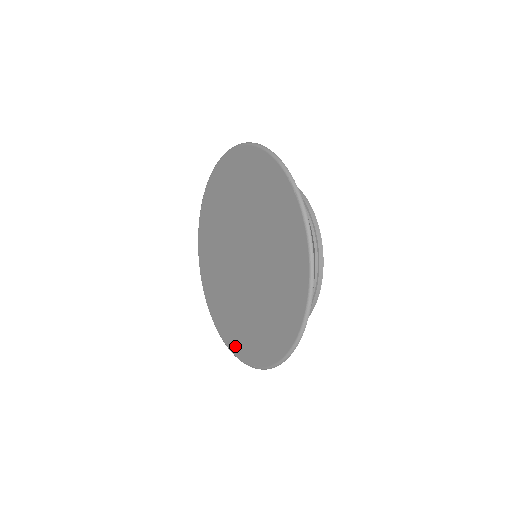
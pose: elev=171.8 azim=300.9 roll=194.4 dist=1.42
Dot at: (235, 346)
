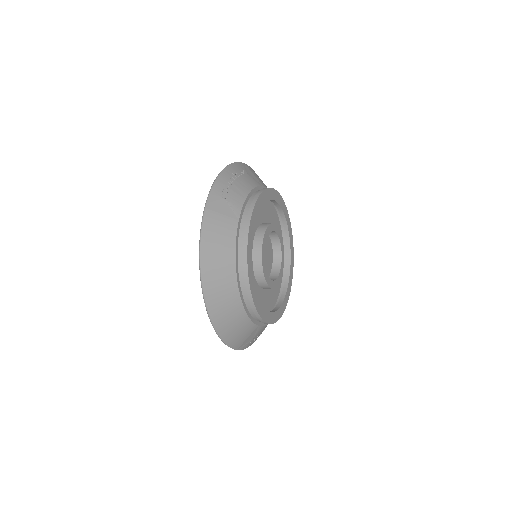
Dot at: occluded
